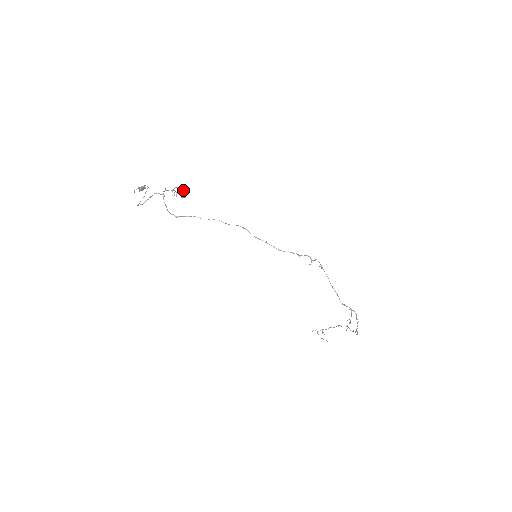
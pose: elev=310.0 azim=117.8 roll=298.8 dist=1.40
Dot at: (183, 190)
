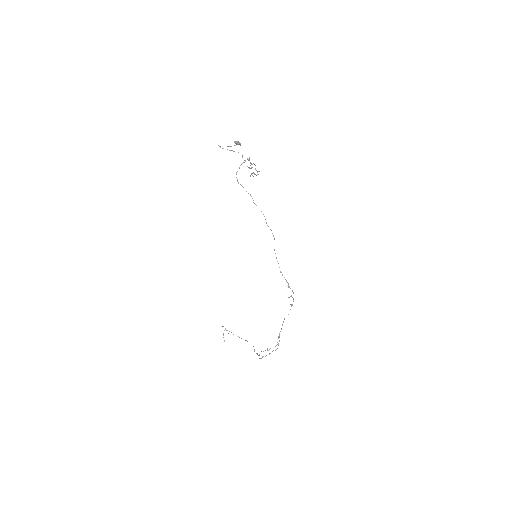
Dot at: occluded
